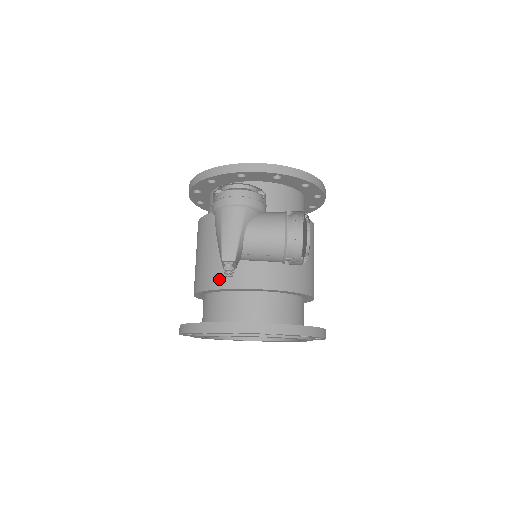
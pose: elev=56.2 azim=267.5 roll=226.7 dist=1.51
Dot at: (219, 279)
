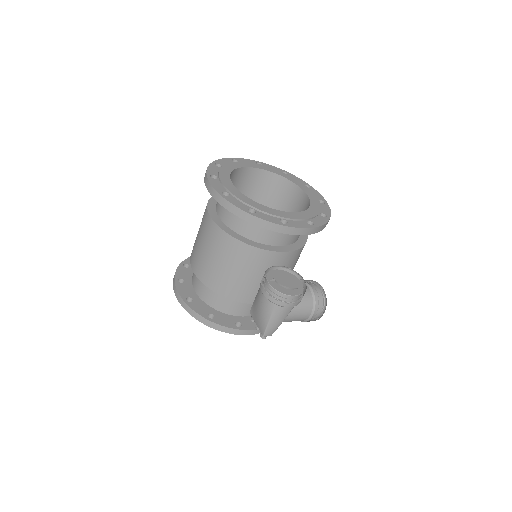
Dot at: (233, 293)
